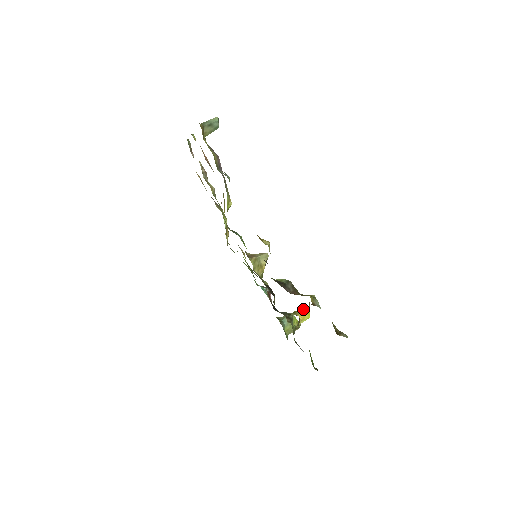
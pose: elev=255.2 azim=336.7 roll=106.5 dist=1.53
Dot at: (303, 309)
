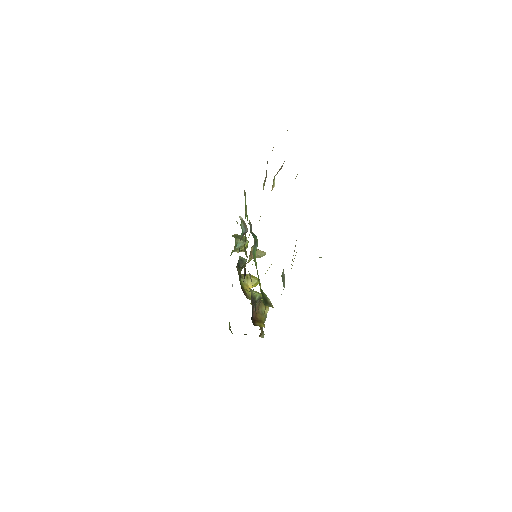
Dot at: (256, 282)
